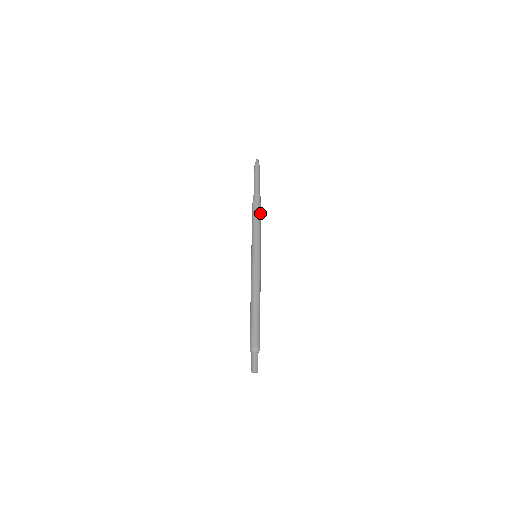
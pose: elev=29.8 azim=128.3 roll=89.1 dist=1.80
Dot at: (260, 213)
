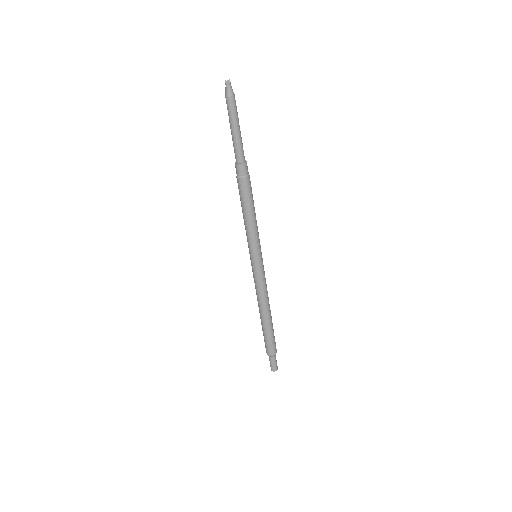
Dot at: (248, 196)
